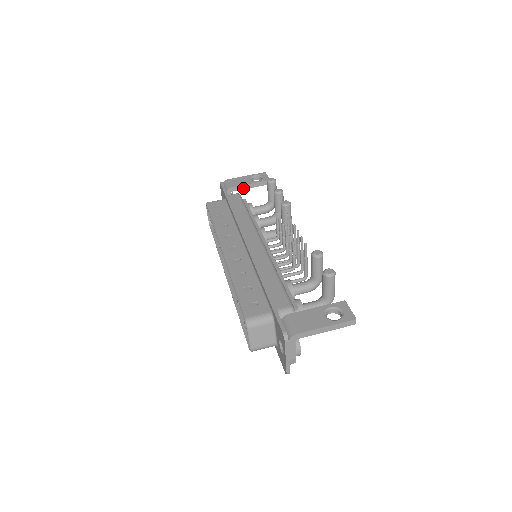
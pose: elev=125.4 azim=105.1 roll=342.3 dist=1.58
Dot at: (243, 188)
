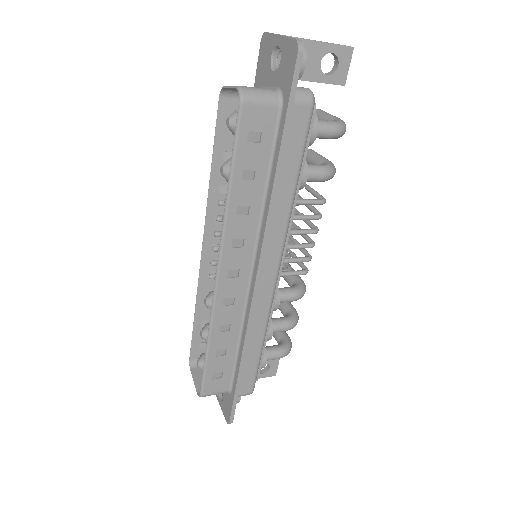
Dot at: occluded
